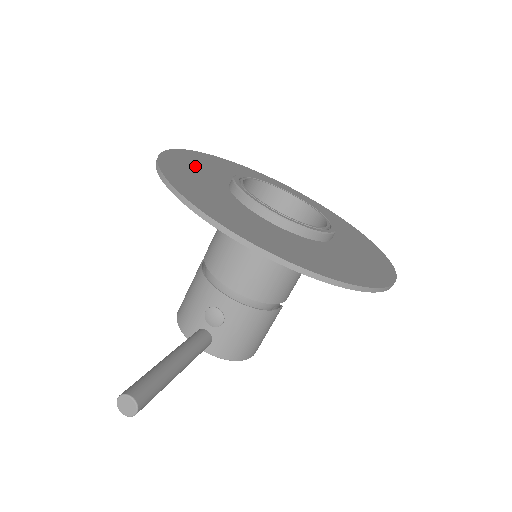
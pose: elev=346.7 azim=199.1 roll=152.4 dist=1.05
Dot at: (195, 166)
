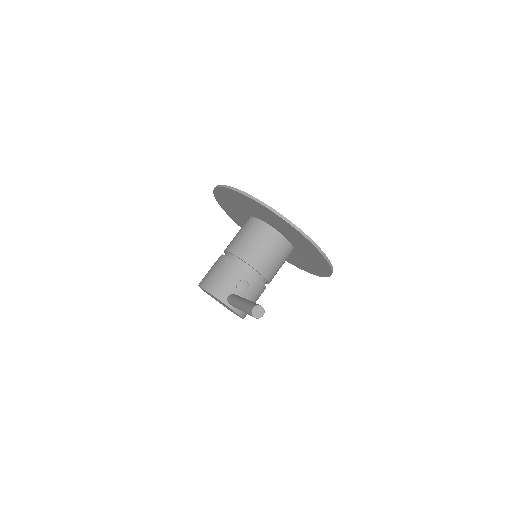
Dot at: occluded
